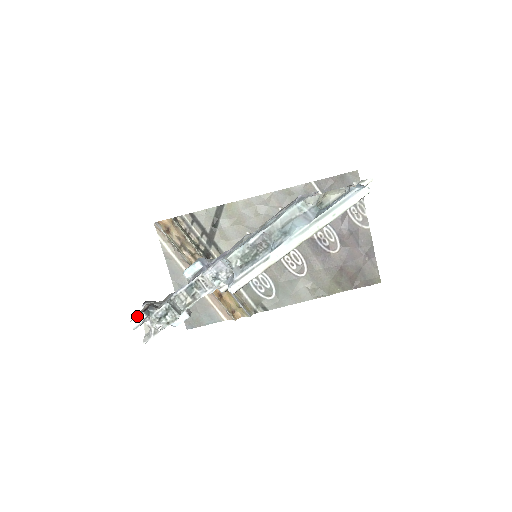
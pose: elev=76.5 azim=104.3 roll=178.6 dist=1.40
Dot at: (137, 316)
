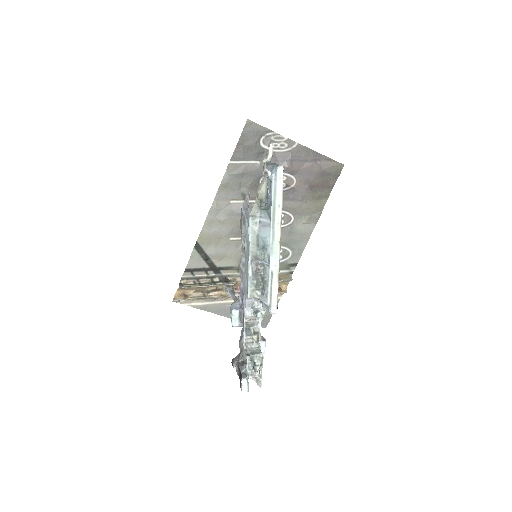
Dot at: (241, 384)
